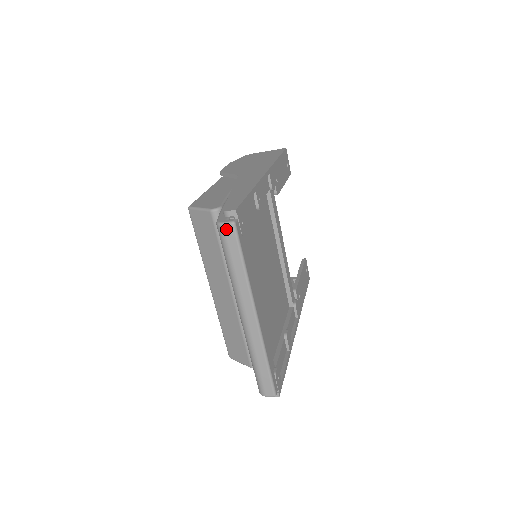
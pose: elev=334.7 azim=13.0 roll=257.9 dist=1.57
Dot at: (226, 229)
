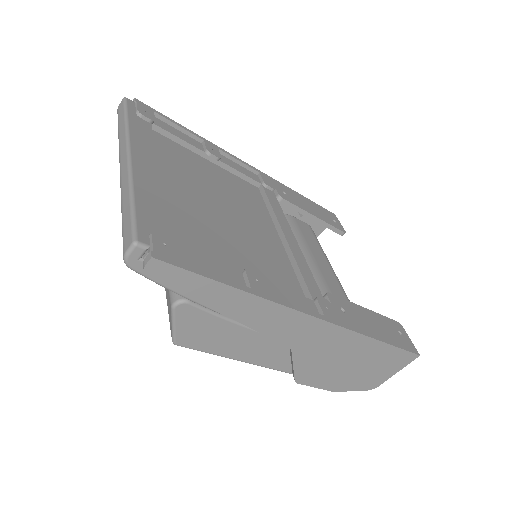
Dot at: (119, 107)
